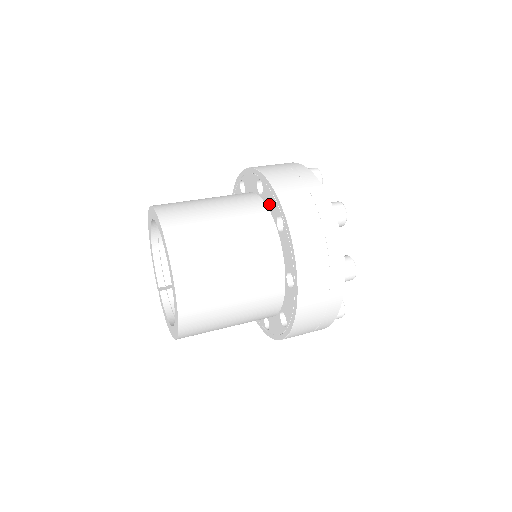
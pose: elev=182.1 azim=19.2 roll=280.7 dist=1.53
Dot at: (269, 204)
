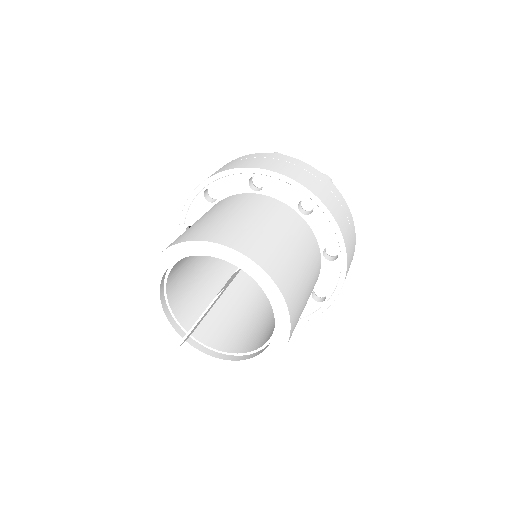
Dot at: (280, 195)
